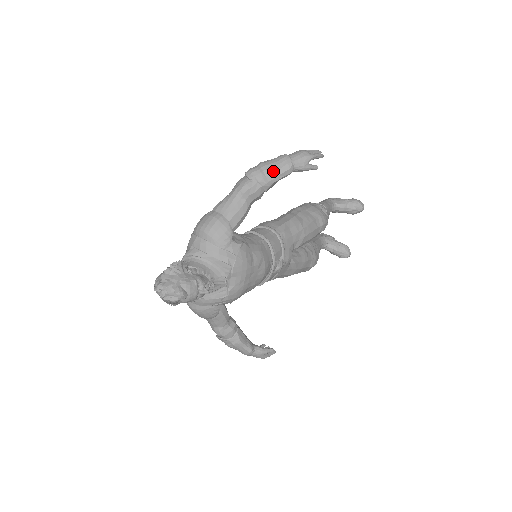
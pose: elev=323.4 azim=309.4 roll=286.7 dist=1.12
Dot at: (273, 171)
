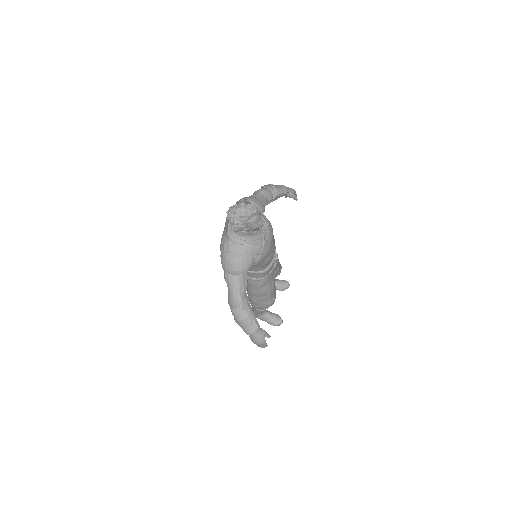
Dot at: (279, 188)
